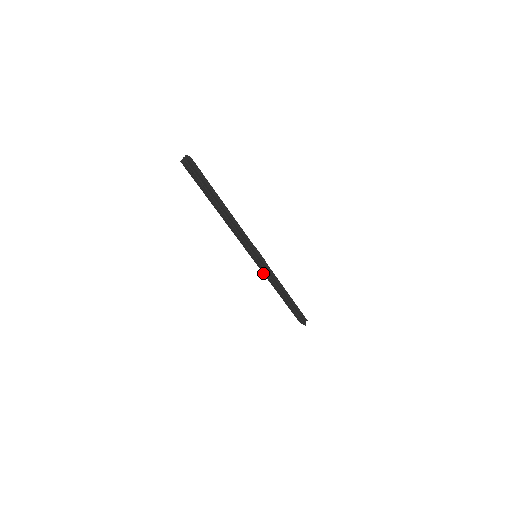
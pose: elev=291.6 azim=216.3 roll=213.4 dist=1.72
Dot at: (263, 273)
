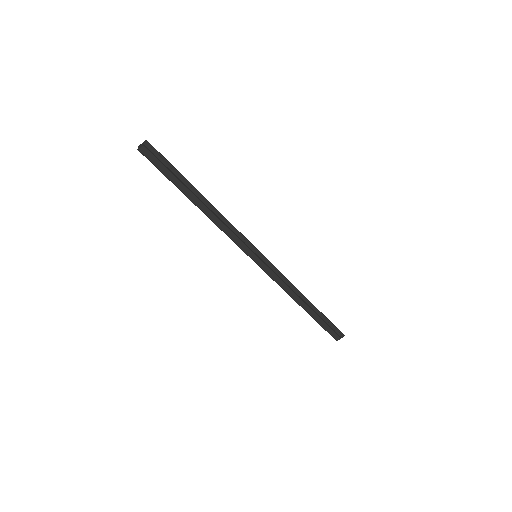
Dot at: (273, 279)
